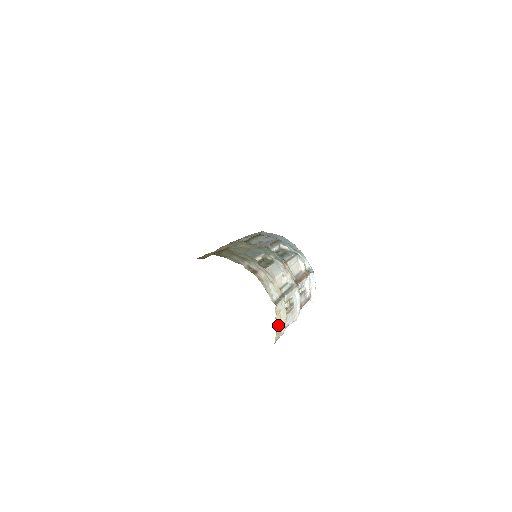
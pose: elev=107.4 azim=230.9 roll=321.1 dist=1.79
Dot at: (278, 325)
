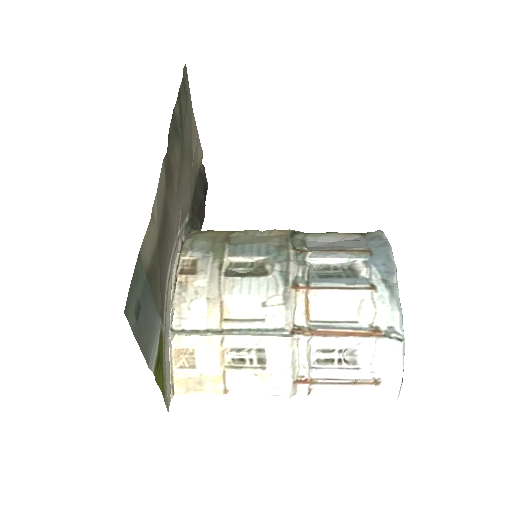
Dot at: (181, 369)
